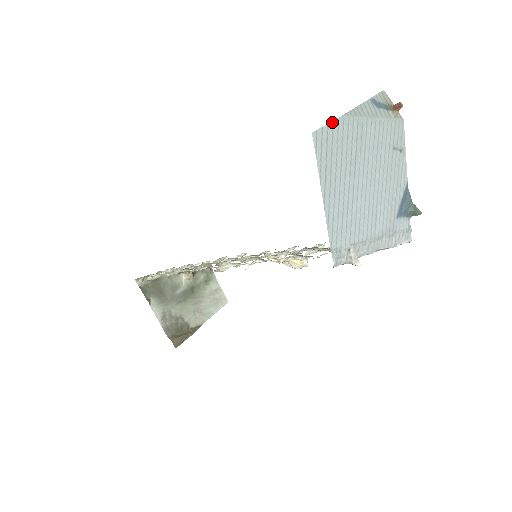
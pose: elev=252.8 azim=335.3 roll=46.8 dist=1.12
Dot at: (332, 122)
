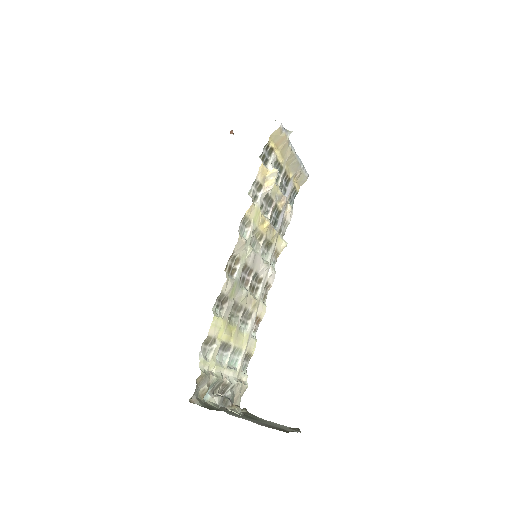
Dot at: occluded
